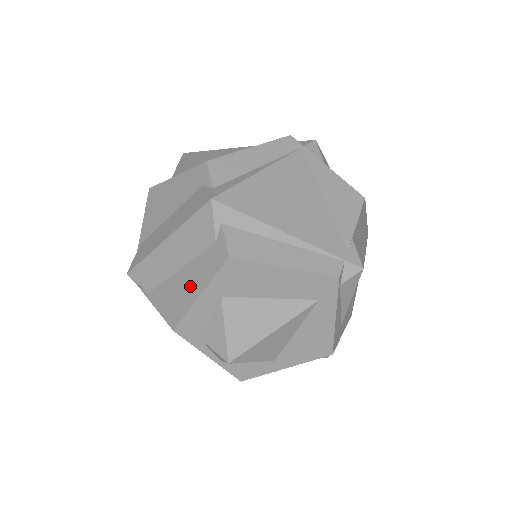
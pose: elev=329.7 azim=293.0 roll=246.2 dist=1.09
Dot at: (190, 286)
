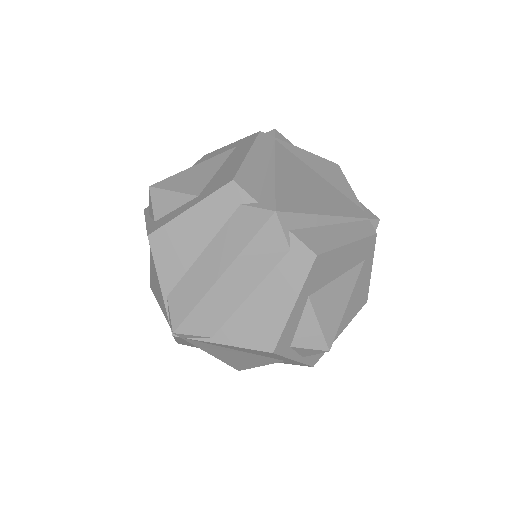
Dot at: (275, 303)
